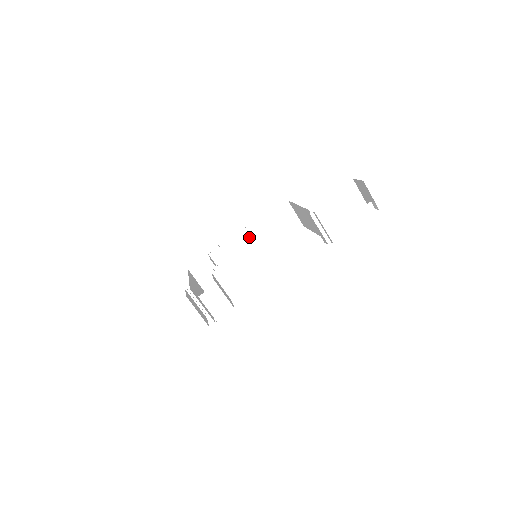
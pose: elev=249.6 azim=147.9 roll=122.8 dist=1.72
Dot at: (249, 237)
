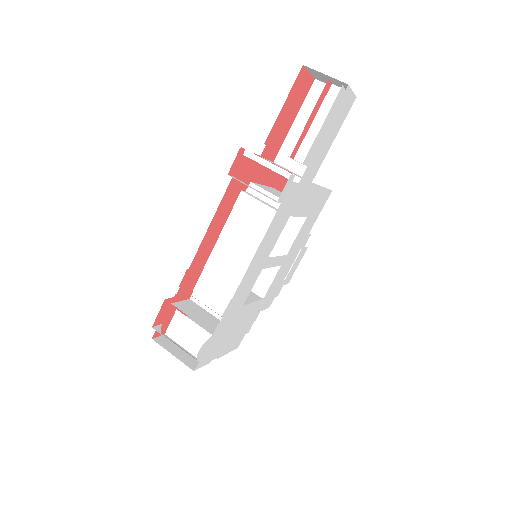
Dot at: occluded
